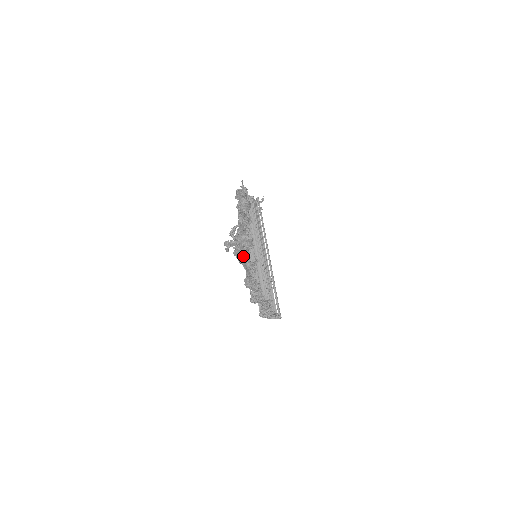
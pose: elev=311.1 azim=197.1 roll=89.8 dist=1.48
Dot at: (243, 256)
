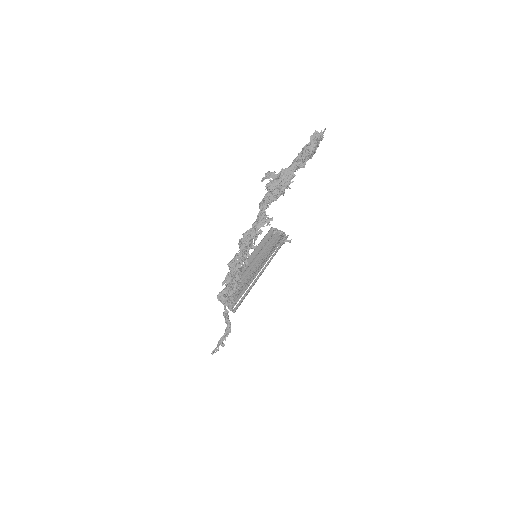
Dot at: (272, 192)
